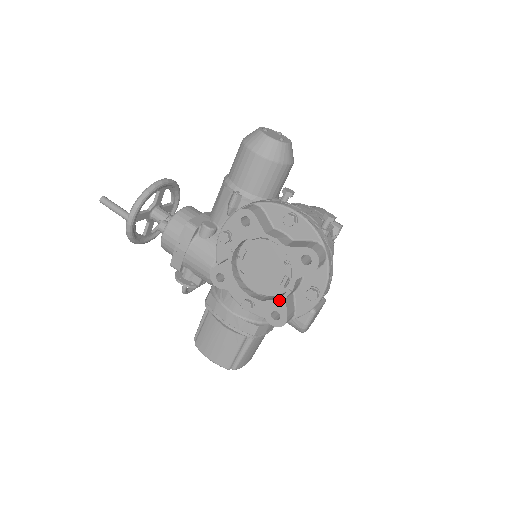
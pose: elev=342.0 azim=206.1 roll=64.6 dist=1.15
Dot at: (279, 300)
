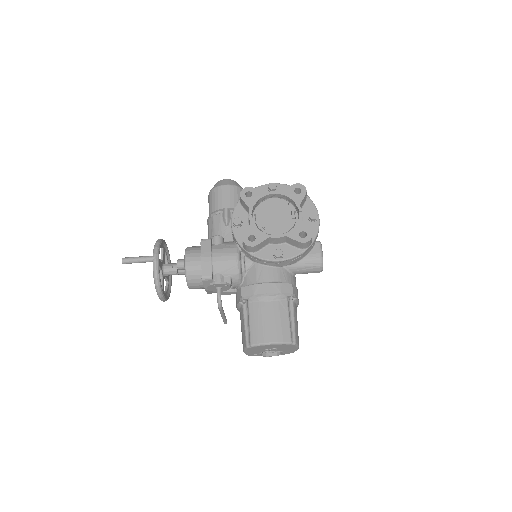
Dot at: (298, 224)
